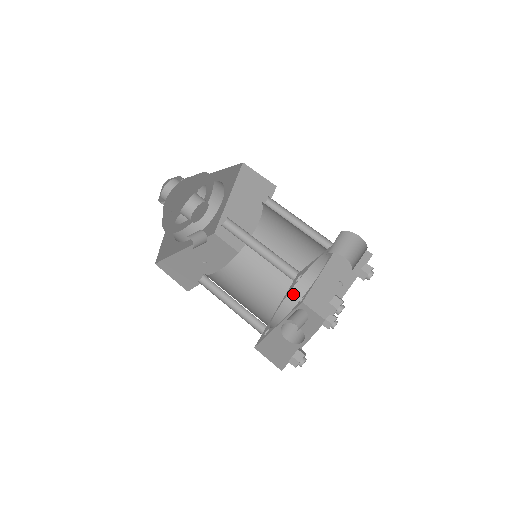
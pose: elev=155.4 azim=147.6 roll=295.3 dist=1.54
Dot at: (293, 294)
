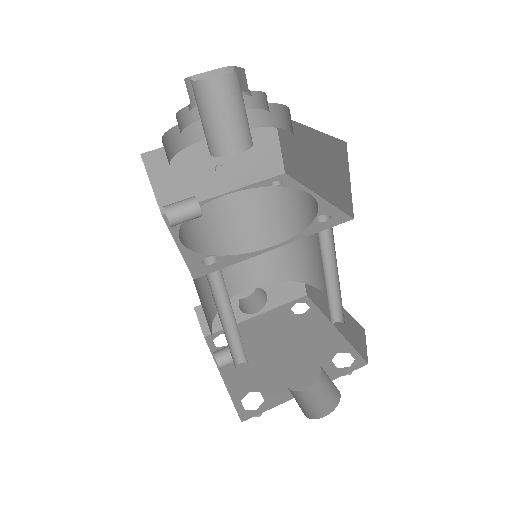
Dot at: (288, 271)
